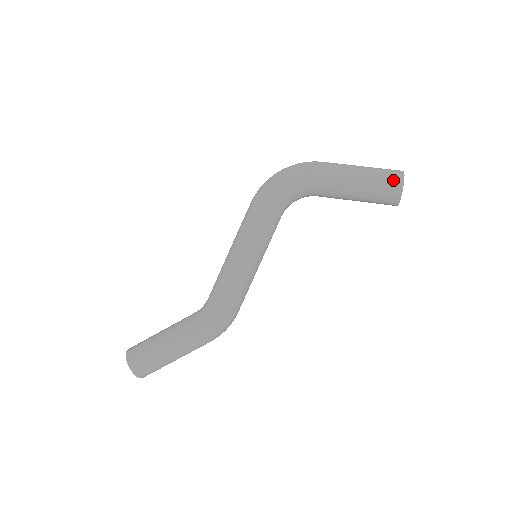
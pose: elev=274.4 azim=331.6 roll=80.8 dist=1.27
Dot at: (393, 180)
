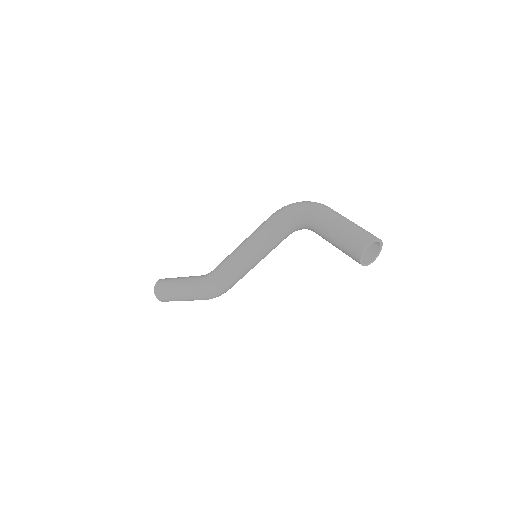
Dot at: (361, 240)
